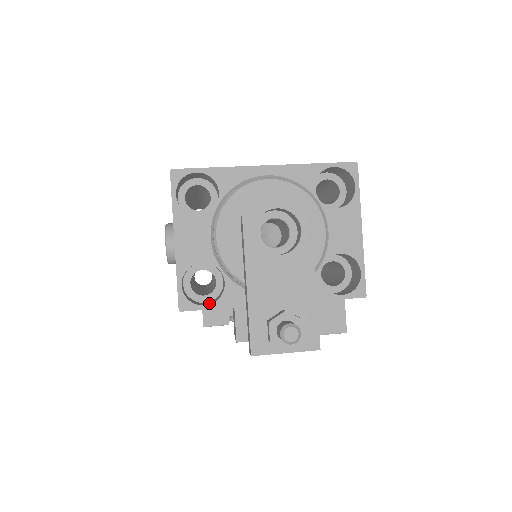
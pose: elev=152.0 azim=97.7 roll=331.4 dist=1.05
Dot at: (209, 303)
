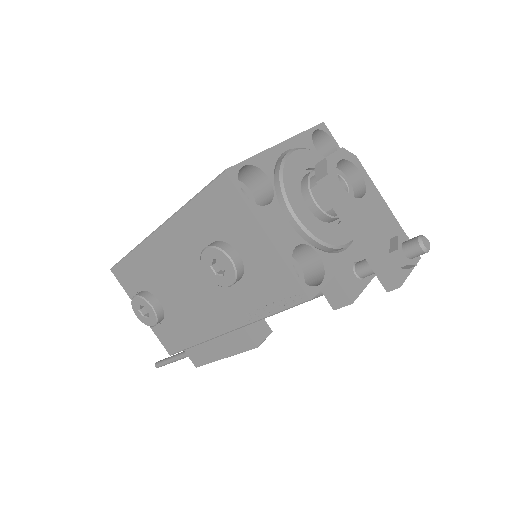
Dot at: (315, 283)
